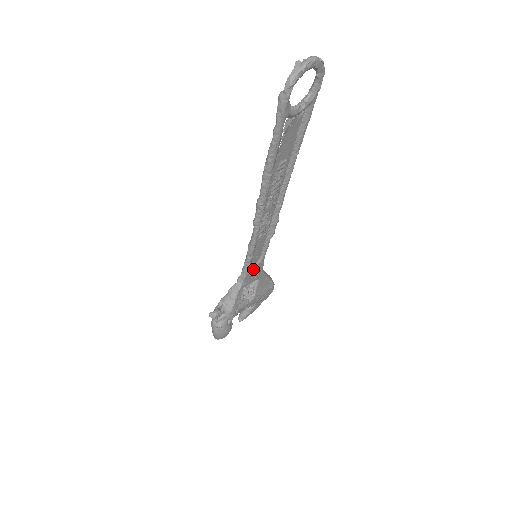
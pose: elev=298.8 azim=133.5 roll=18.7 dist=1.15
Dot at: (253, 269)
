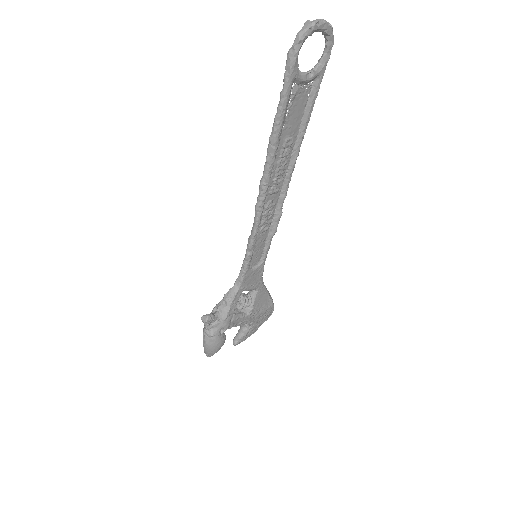
Dot at: (252, 272)
